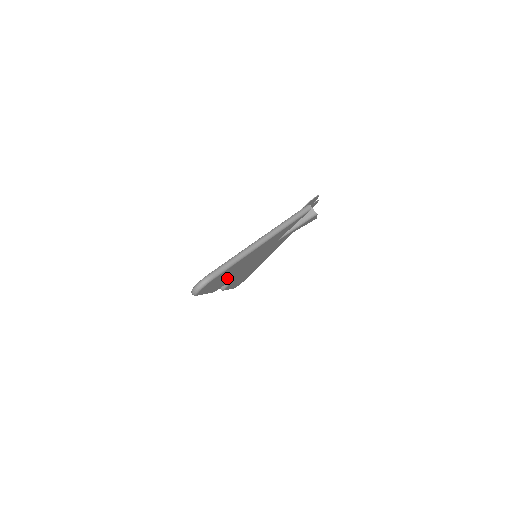
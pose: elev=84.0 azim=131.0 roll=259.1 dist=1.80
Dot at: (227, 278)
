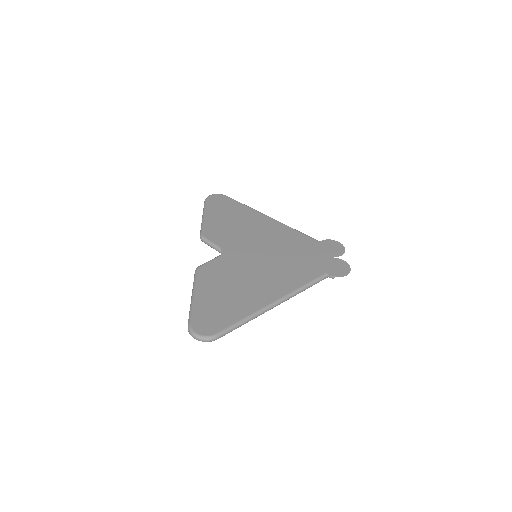
Dot at: occluded
